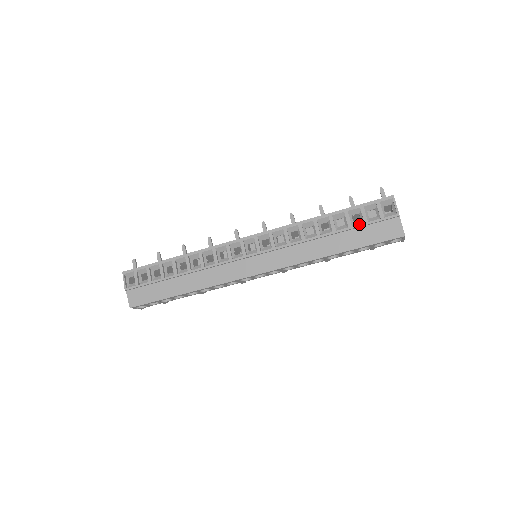
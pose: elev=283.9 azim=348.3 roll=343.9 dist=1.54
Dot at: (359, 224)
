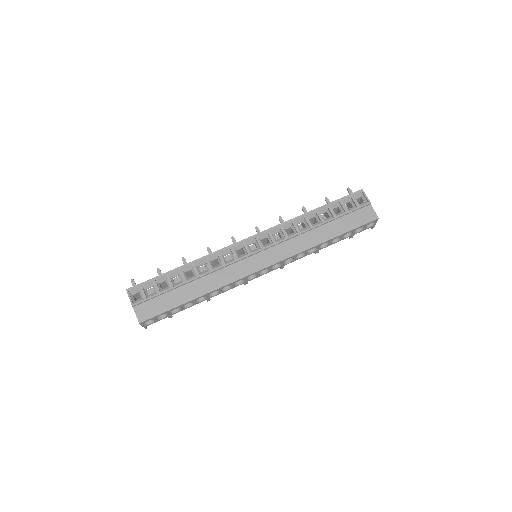
Dot at: (342, 213)
